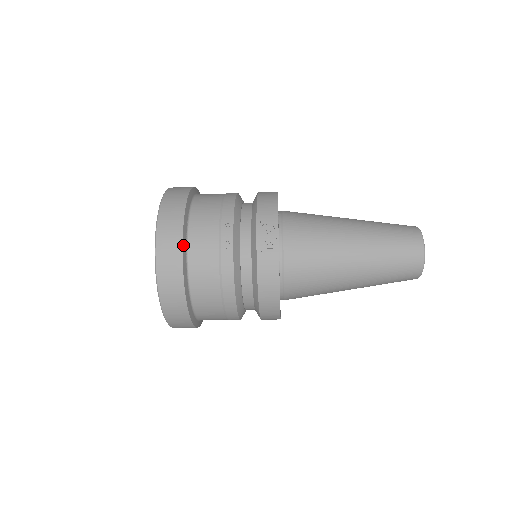
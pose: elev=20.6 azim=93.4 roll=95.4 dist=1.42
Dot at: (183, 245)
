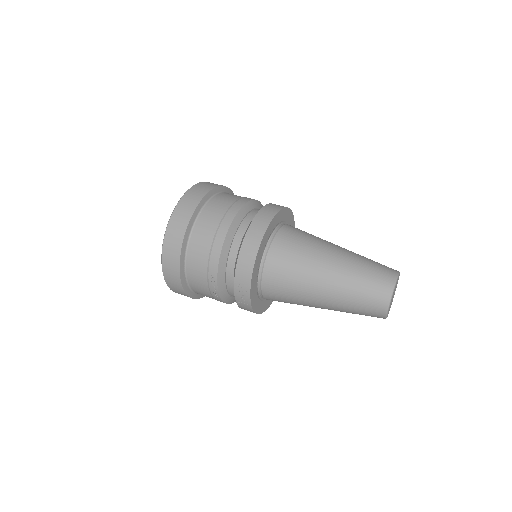
Dot at: (183, 285)
